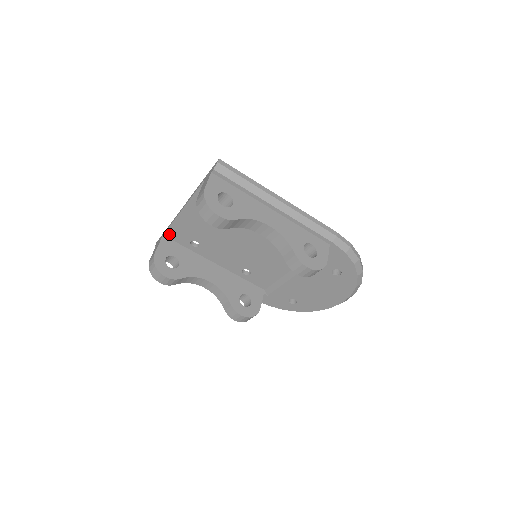
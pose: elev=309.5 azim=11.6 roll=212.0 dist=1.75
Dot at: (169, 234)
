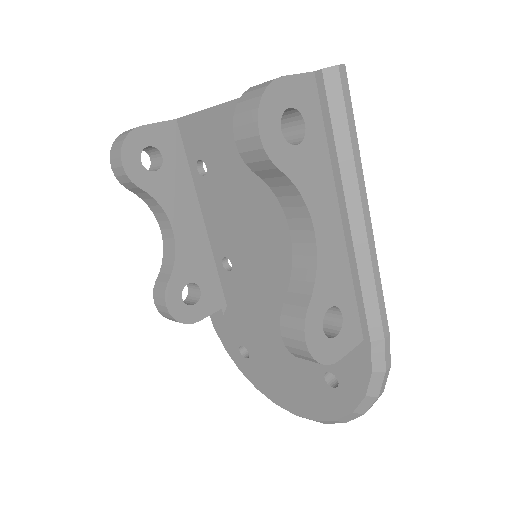
Dot at: (184, 124)
